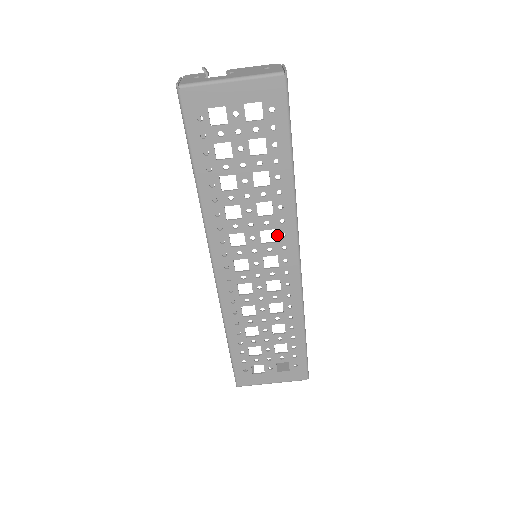
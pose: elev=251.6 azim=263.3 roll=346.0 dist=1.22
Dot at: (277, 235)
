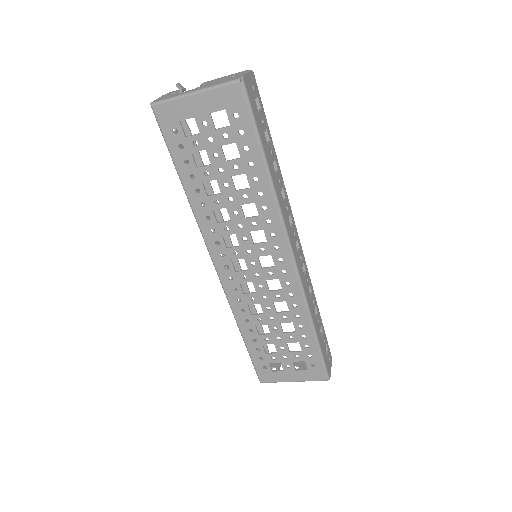
Dot at: (267, 235)
